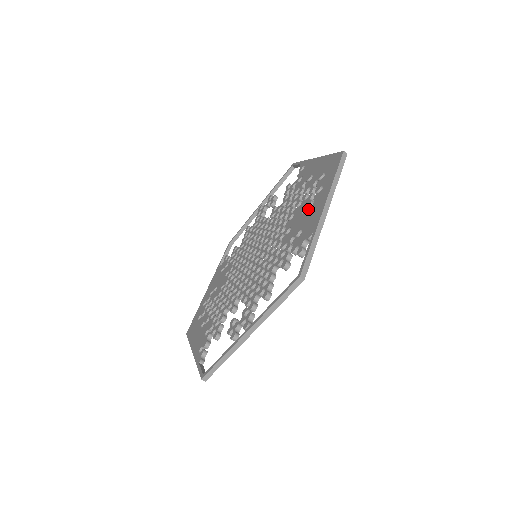
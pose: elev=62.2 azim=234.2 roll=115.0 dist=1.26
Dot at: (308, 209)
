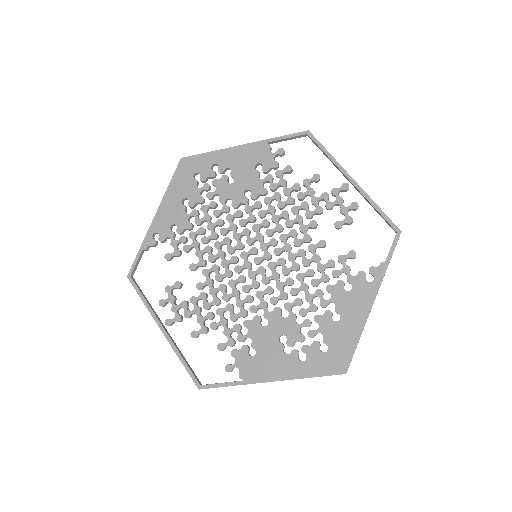
Dot at: (281, 349)
